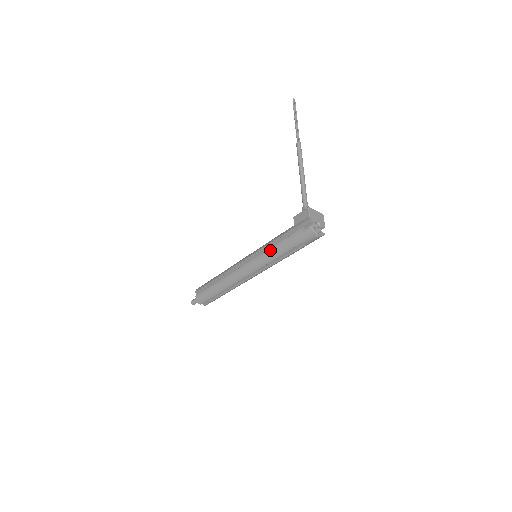
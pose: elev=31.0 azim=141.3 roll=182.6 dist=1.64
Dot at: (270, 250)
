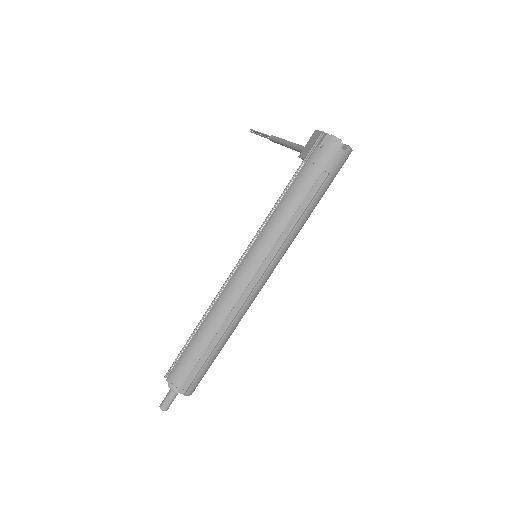
Dot at: (278, 209)
